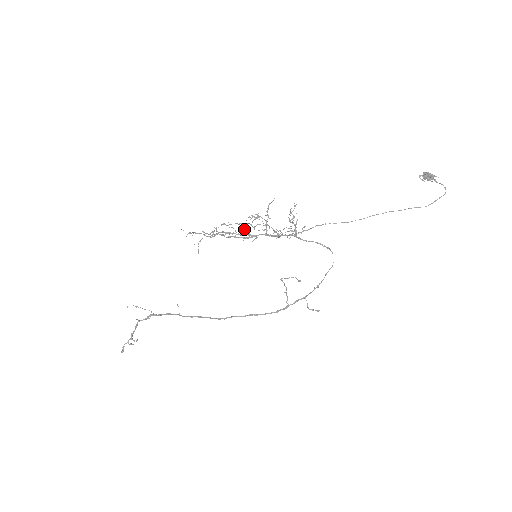
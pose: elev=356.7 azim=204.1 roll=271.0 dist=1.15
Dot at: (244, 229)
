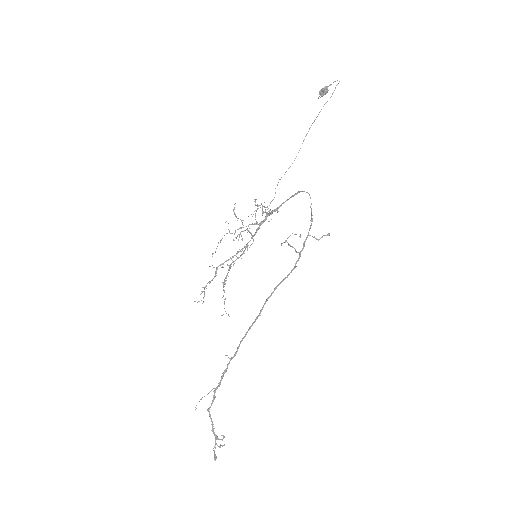
Dot at: occluded
